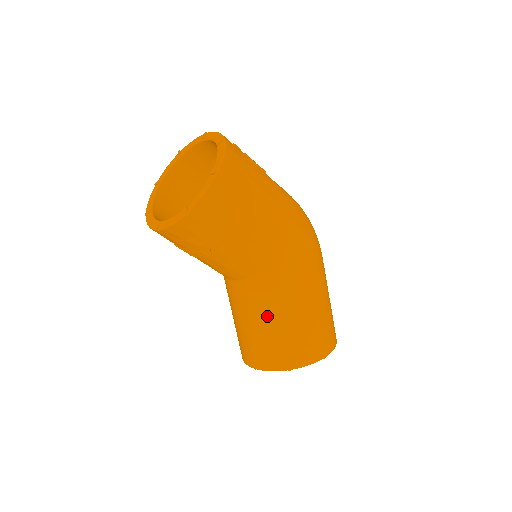
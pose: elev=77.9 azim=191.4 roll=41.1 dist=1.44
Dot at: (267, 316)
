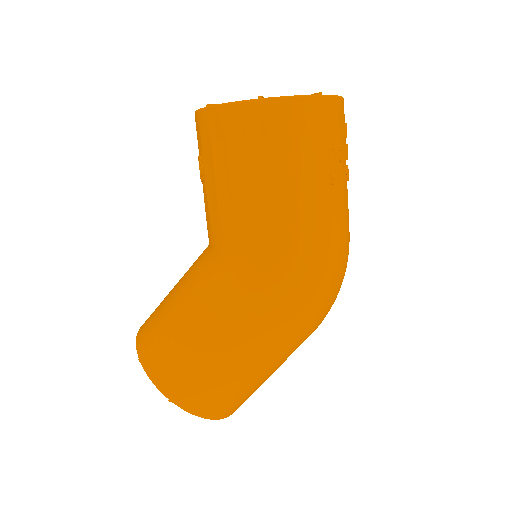
Dot at: (181, 295)
